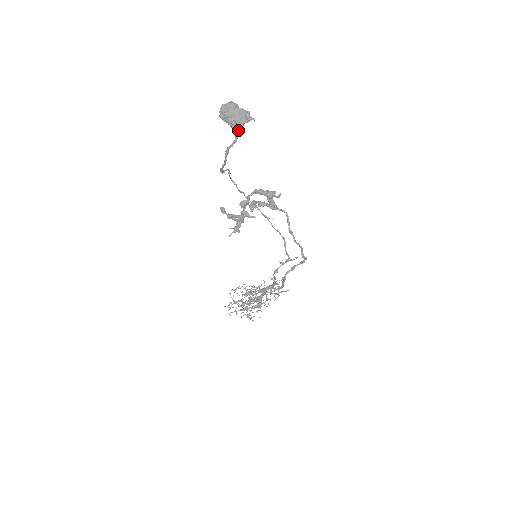
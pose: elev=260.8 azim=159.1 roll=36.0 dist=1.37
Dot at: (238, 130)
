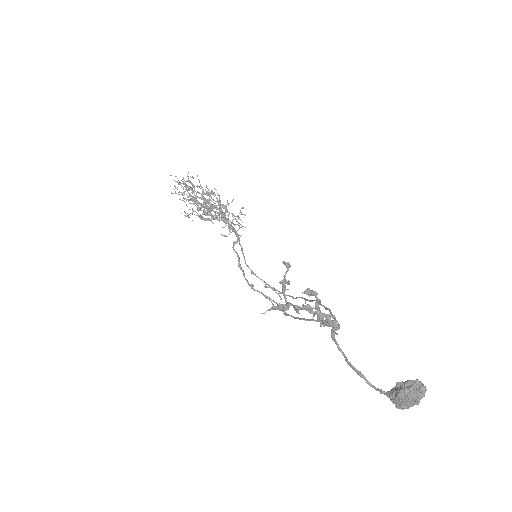
Dot at: (391, 395)
